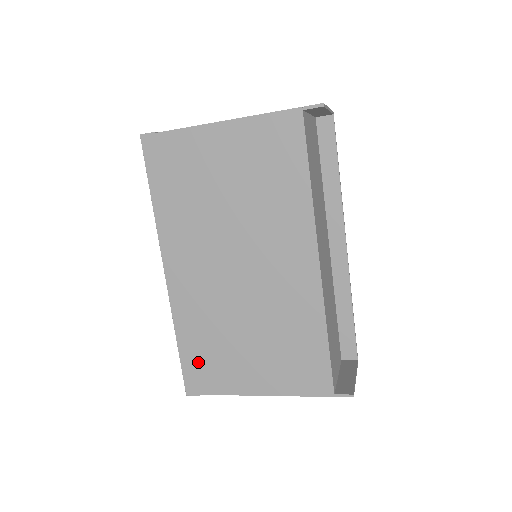
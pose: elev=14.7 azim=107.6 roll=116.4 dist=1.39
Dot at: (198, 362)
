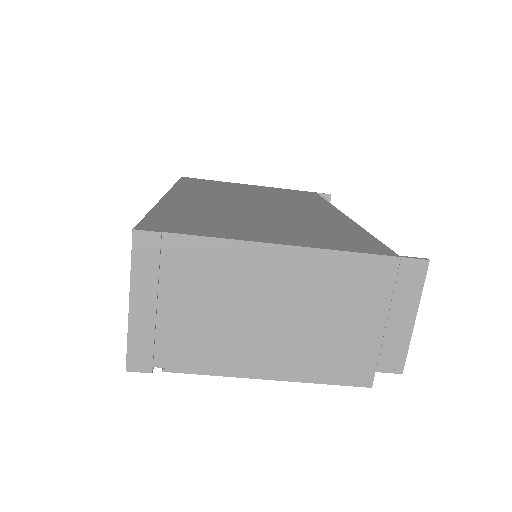
Dot at: (177, 219)
